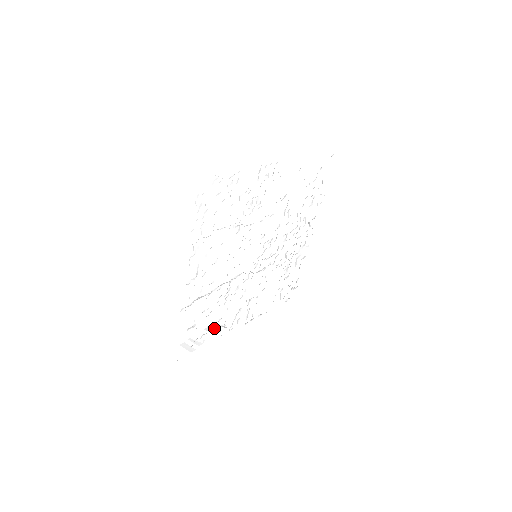
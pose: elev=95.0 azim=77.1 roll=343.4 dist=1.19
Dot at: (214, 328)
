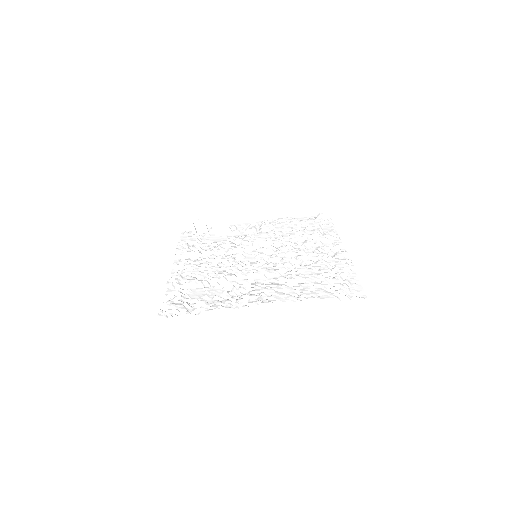
Dot at: (221, 231)
